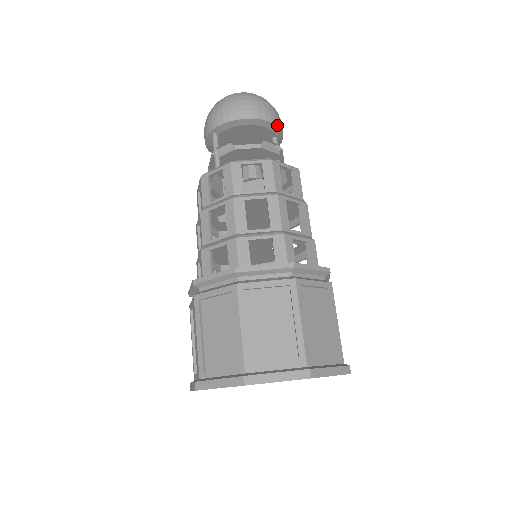
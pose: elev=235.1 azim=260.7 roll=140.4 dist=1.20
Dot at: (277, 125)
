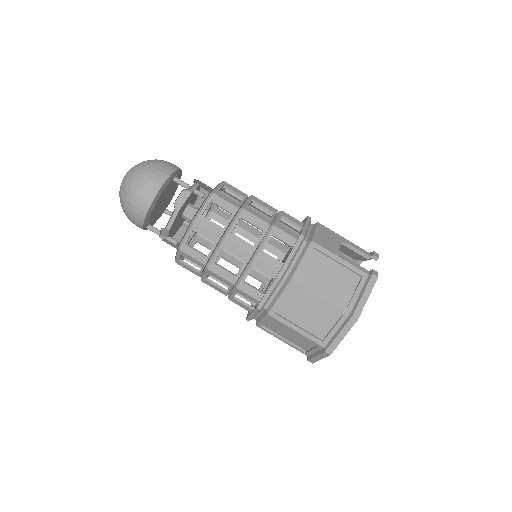
Dot at: (166, 179)
